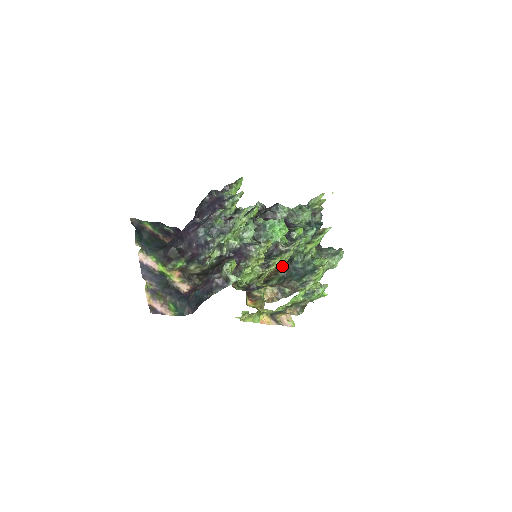
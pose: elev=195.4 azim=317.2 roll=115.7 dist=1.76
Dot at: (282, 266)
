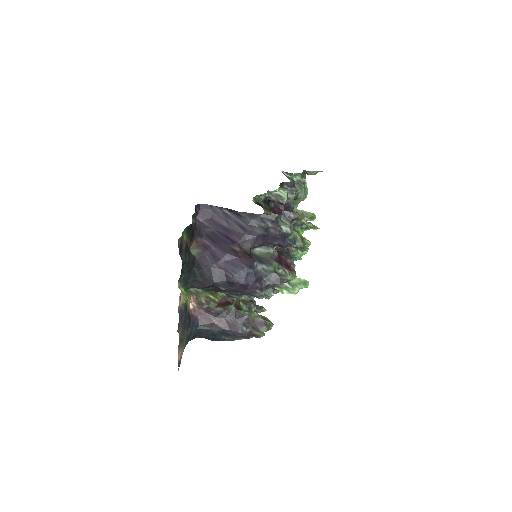
Dot at: occluded
